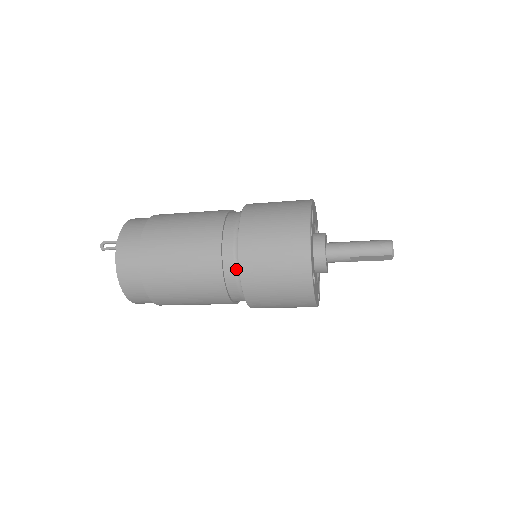
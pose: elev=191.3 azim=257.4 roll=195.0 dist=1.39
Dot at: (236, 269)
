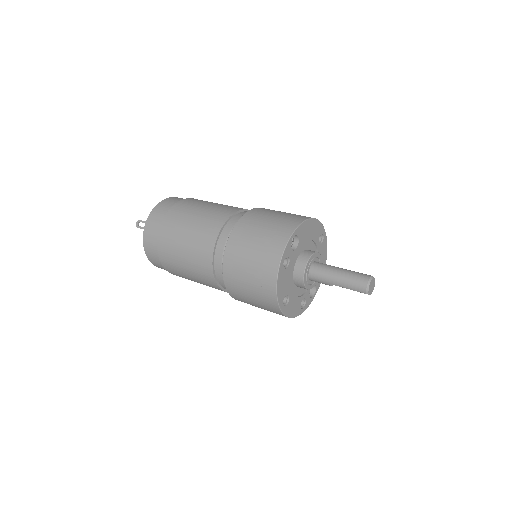
Dot at: occluded
